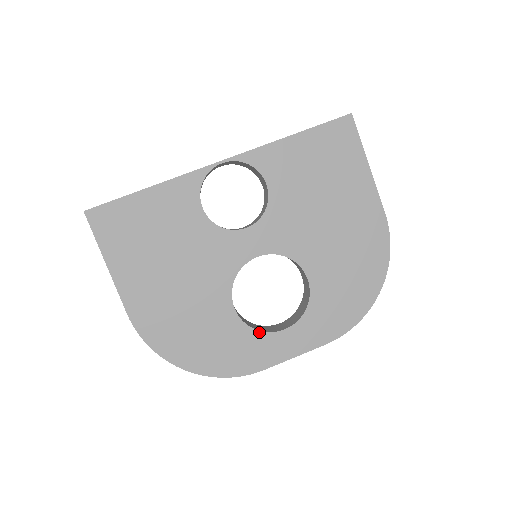
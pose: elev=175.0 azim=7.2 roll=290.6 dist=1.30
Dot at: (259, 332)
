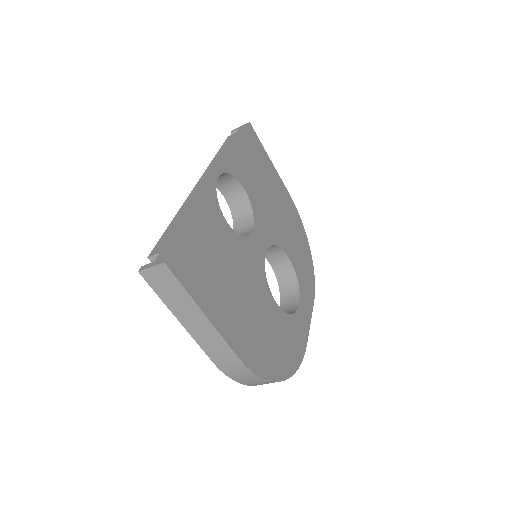
Dot at: (293, 315)
